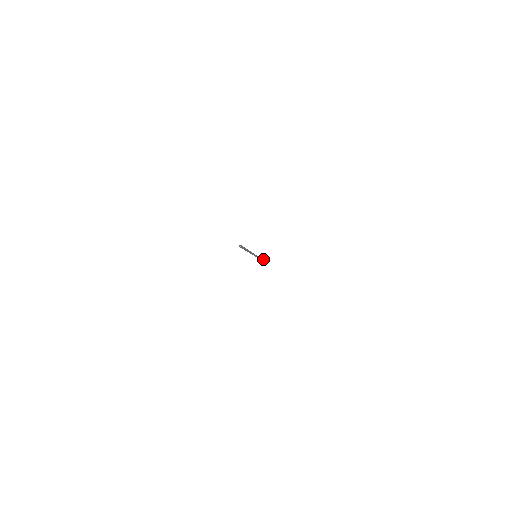
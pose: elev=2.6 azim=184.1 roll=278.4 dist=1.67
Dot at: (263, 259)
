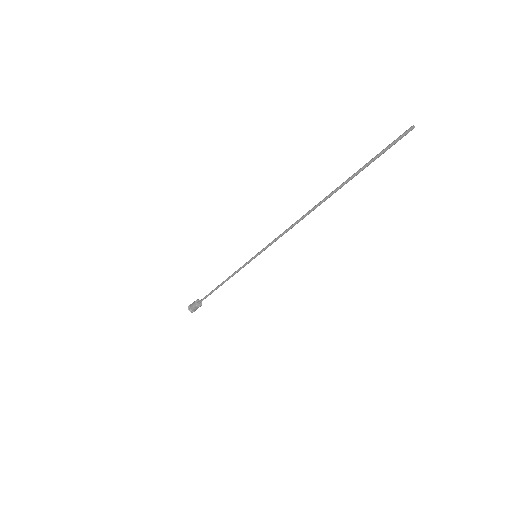
Dot at: (200, 304)
